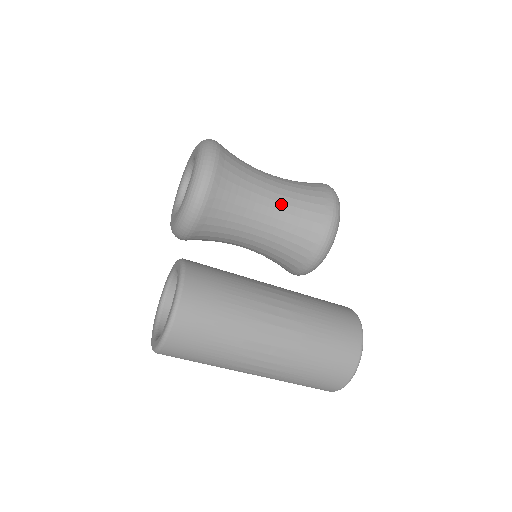
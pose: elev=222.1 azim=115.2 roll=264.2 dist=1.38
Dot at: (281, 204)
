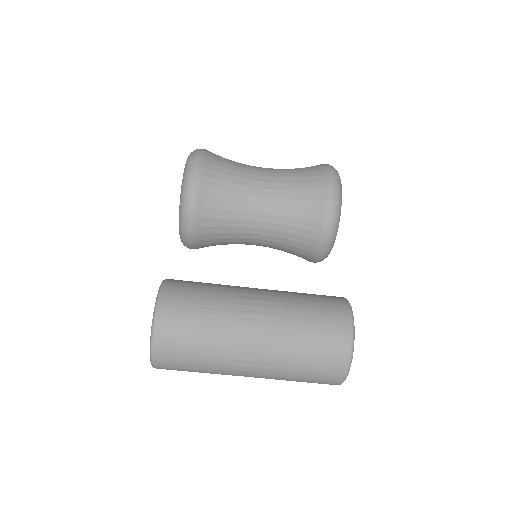
Dot at: (274, 199)
